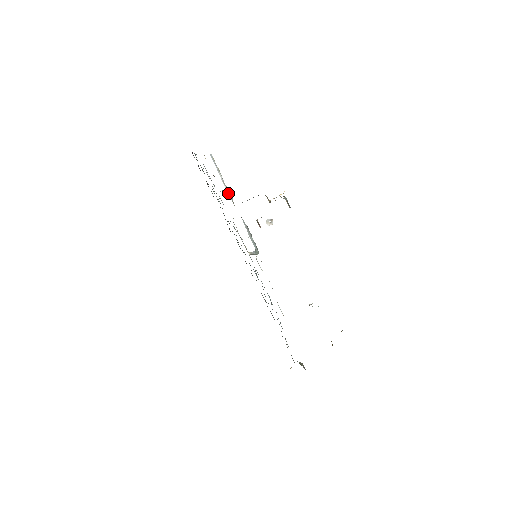
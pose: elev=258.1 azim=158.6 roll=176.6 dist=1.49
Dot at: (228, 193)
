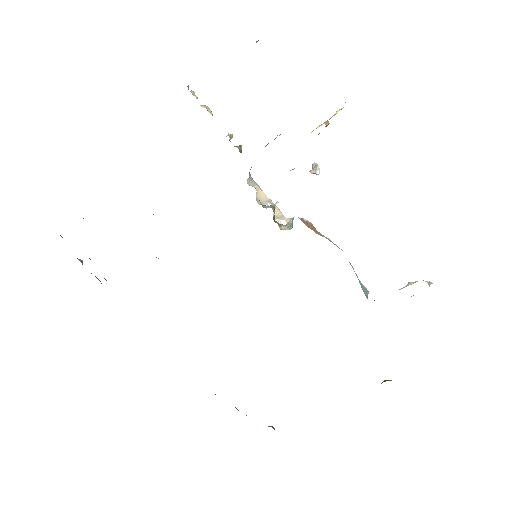
Dot at: occluded
